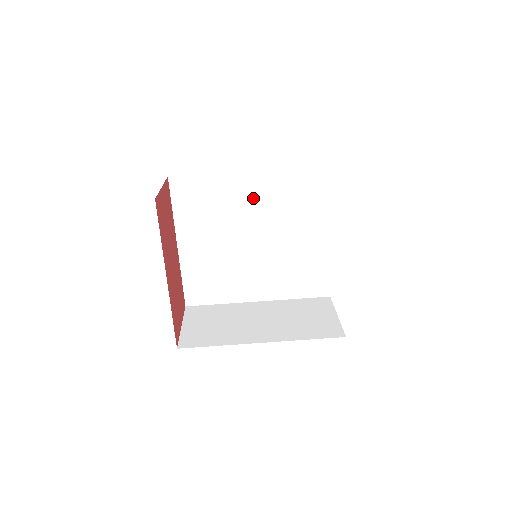
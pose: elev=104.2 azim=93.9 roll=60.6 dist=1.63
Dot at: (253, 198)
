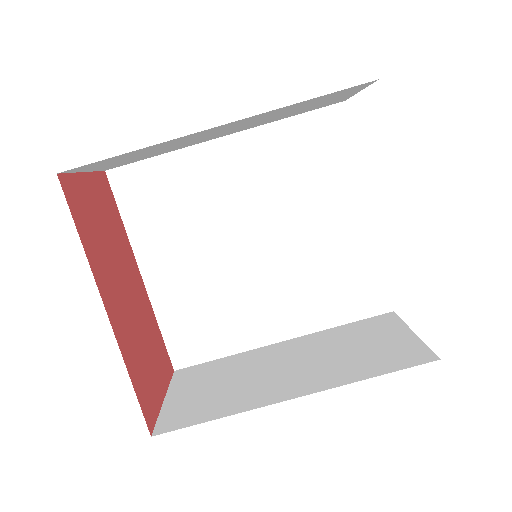
Dot at: (237, 177)
